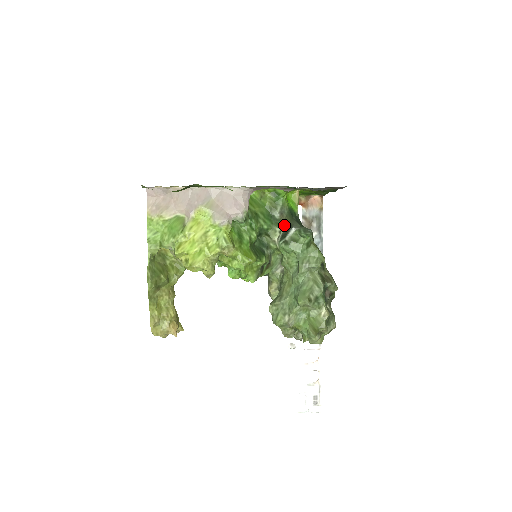
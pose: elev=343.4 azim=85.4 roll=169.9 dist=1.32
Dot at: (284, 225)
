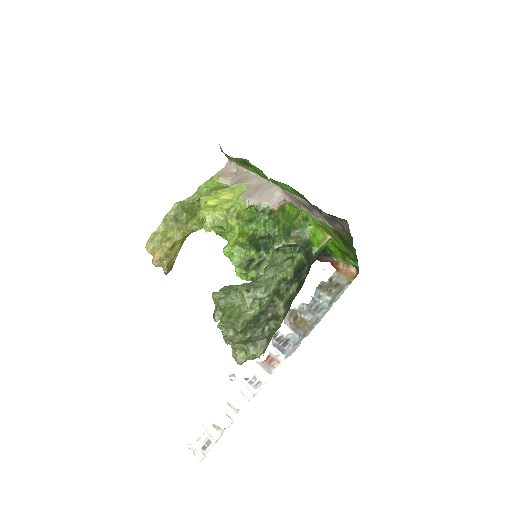
Dot at: (292, 243)
